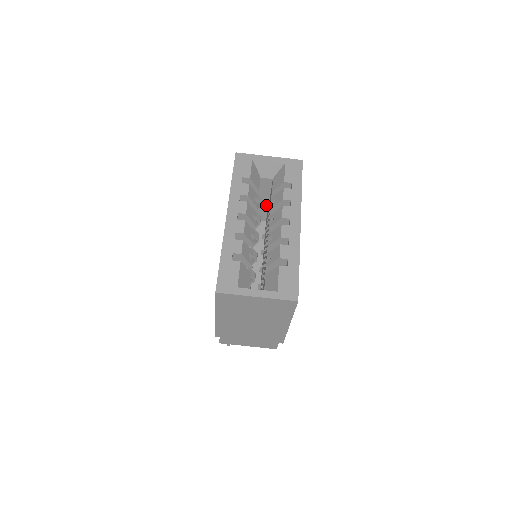
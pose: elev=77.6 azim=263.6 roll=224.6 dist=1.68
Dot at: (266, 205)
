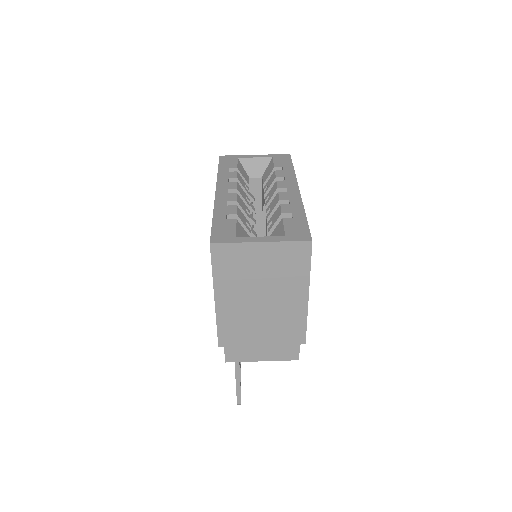
Dot at: (260, 217)
